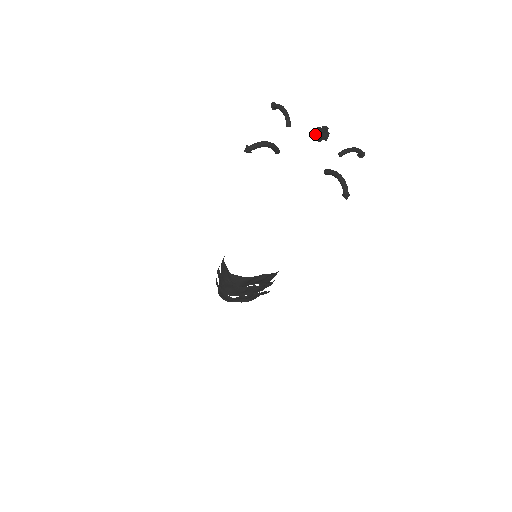
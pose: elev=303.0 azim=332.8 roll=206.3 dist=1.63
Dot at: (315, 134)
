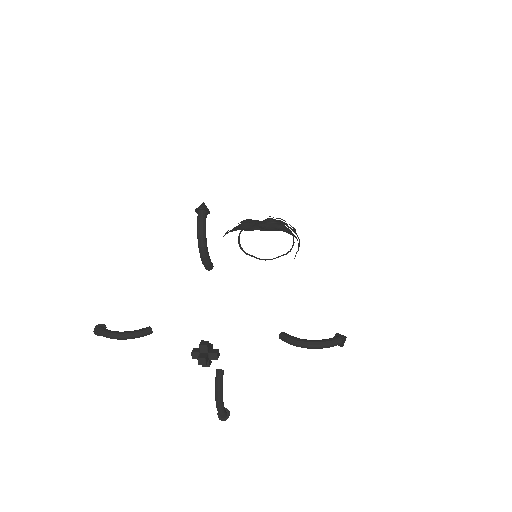
Dot at: (193, 351)
